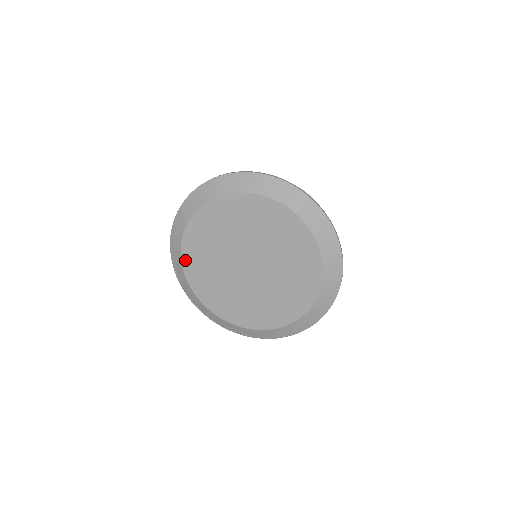
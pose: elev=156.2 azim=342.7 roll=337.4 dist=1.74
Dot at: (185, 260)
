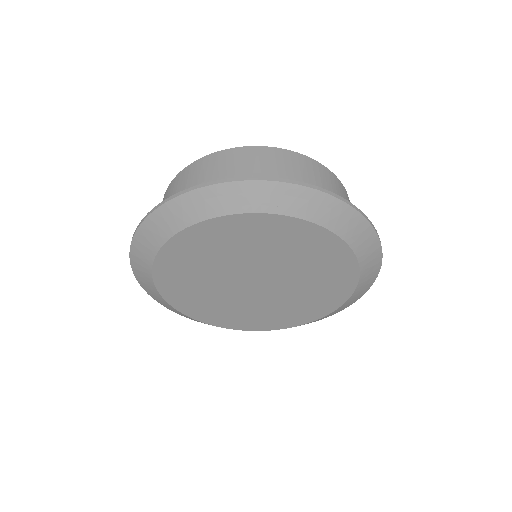
Dot at: (180, 238)
